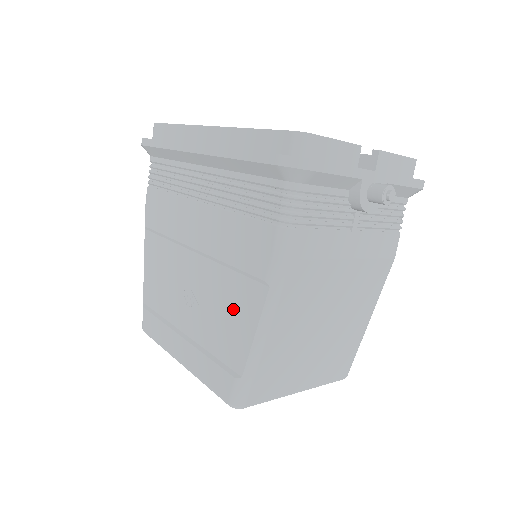
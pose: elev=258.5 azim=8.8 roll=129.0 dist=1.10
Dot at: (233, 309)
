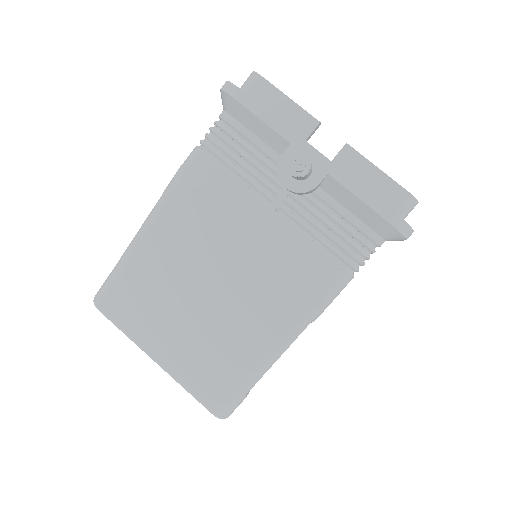
Dot at: occluded
